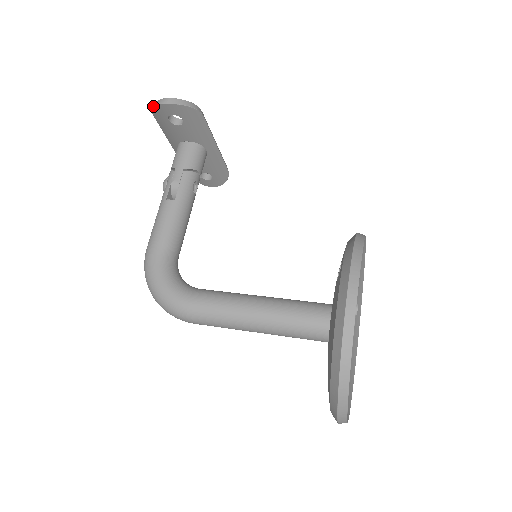
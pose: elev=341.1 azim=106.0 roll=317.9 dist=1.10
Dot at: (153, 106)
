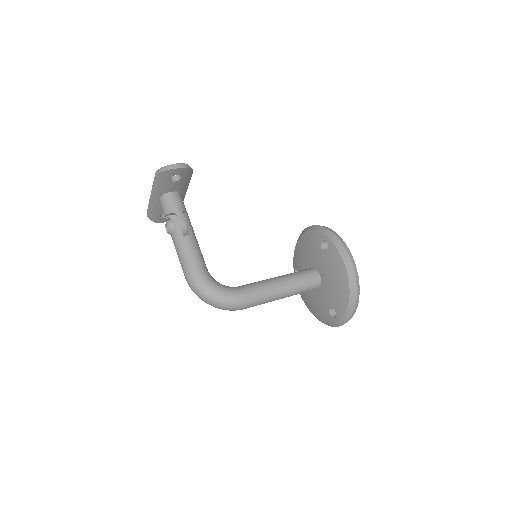
Dot at: (164, 171)
